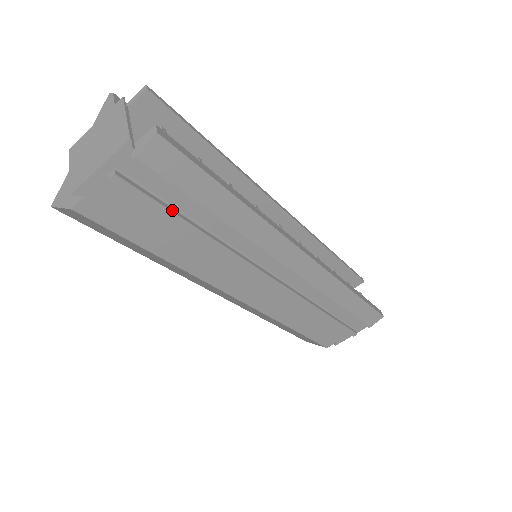
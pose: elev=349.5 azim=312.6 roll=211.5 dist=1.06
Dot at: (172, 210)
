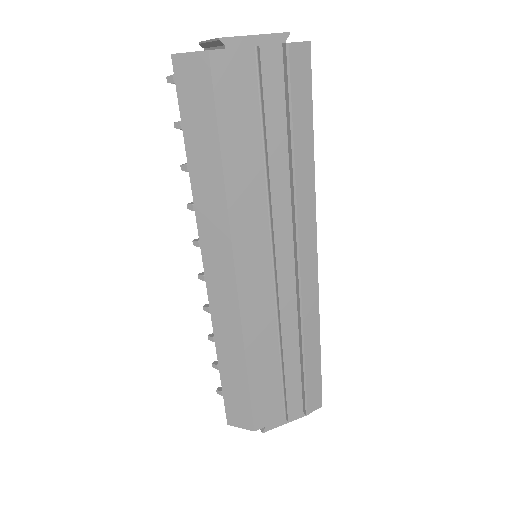
Dot at: (270, 116)
